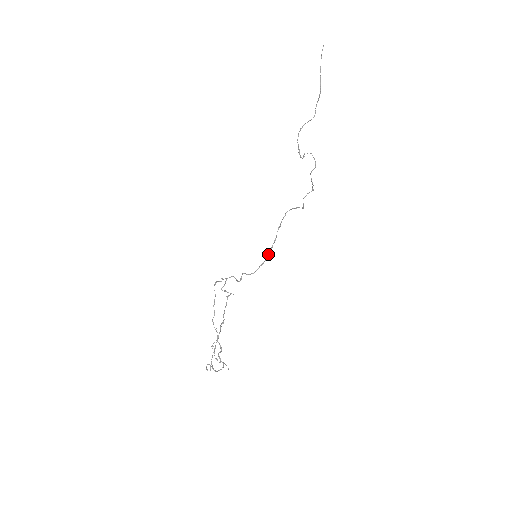
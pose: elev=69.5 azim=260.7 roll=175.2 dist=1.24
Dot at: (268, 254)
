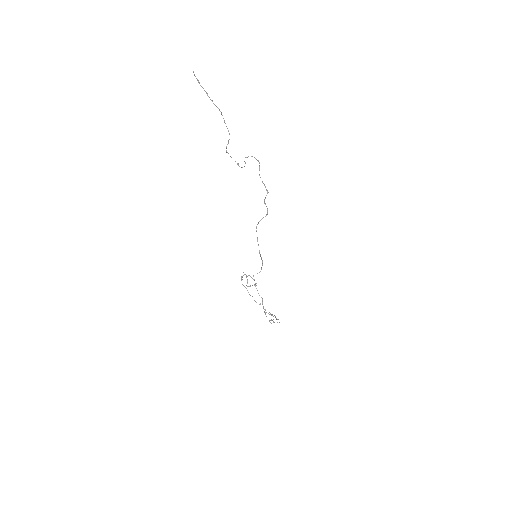
Dot at: occluded
